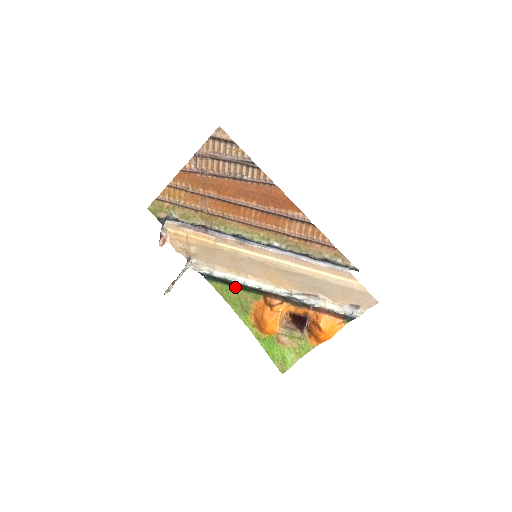
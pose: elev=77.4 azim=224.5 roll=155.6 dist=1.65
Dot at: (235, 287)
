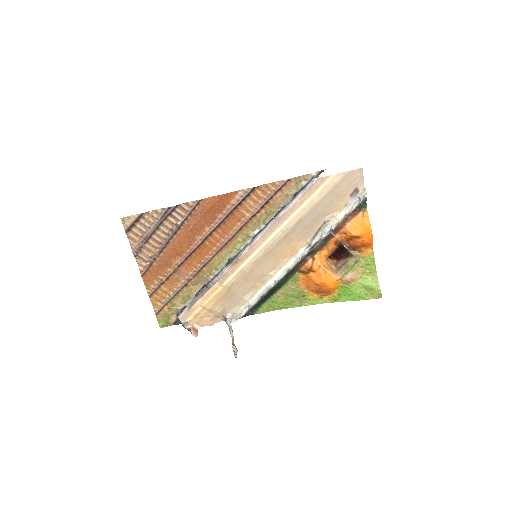
Dot at: (275, 293)
